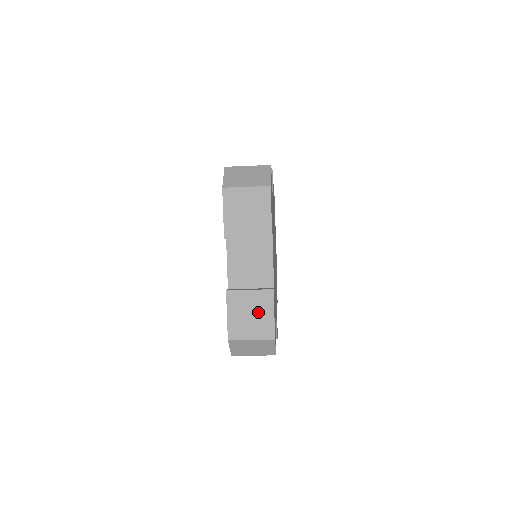
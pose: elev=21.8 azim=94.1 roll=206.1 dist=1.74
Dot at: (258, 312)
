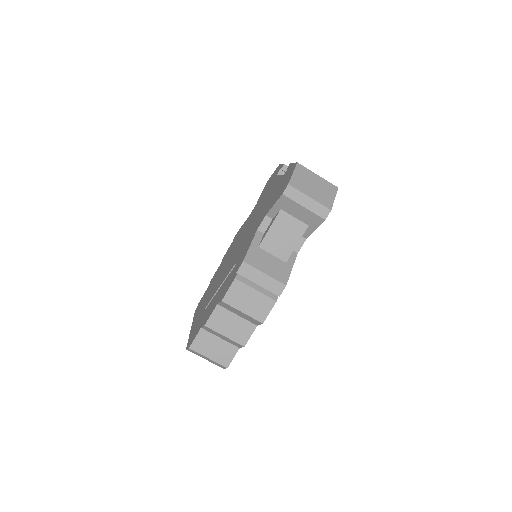
Dot at: occluded
